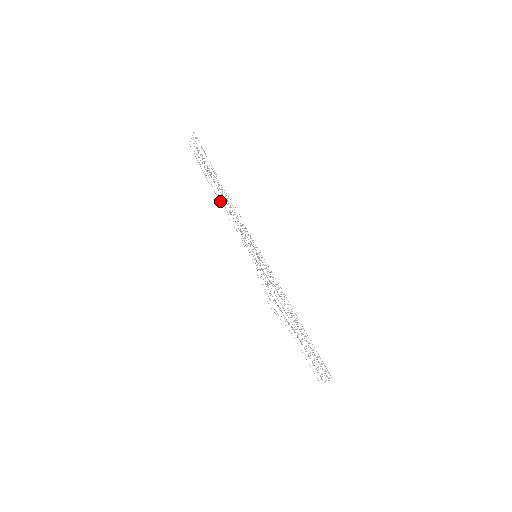
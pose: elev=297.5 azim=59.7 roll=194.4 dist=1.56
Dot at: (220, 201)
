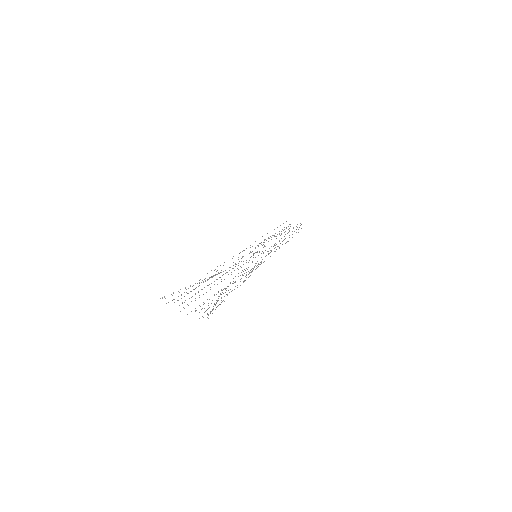
Dot at: occluded
